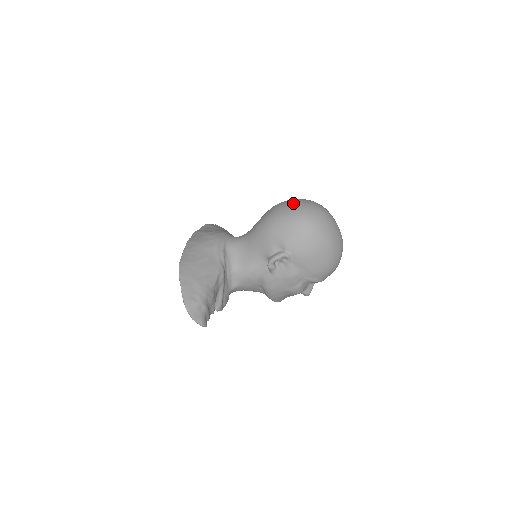
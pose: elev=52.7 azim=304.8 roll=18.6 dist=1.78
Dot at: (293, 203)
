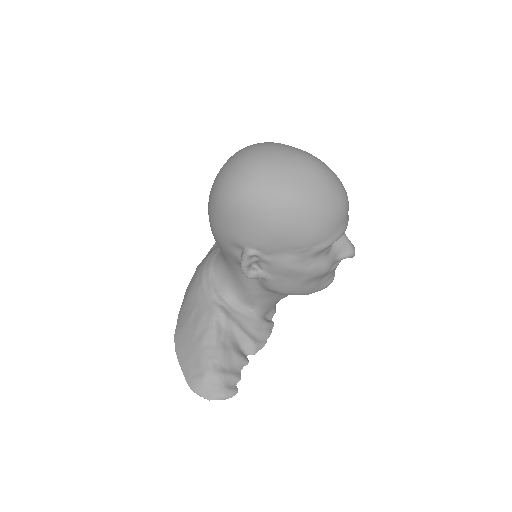
Dot at: (215, 178)
